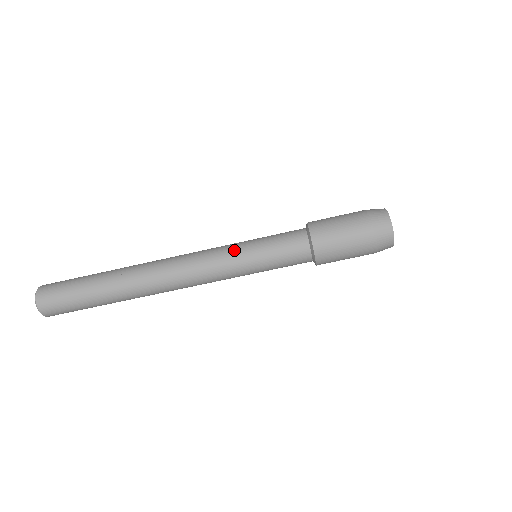
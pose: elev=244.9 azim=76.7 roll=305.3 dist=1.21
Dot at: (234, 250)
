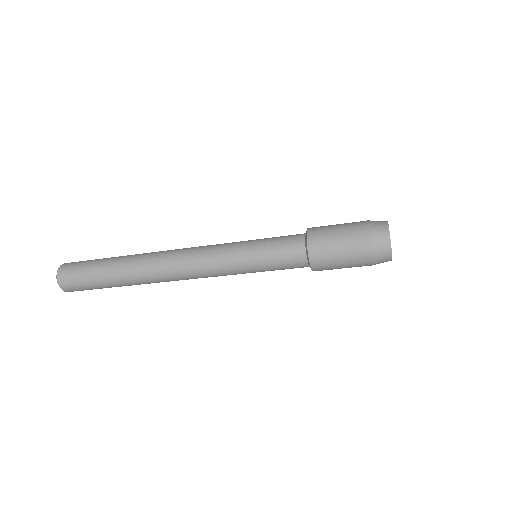
Dot at: (235, 266)
